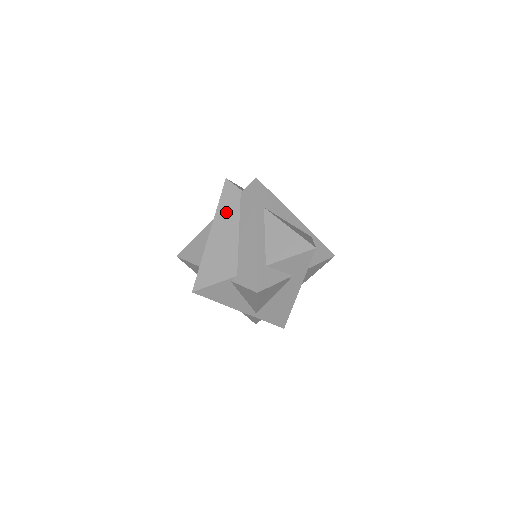
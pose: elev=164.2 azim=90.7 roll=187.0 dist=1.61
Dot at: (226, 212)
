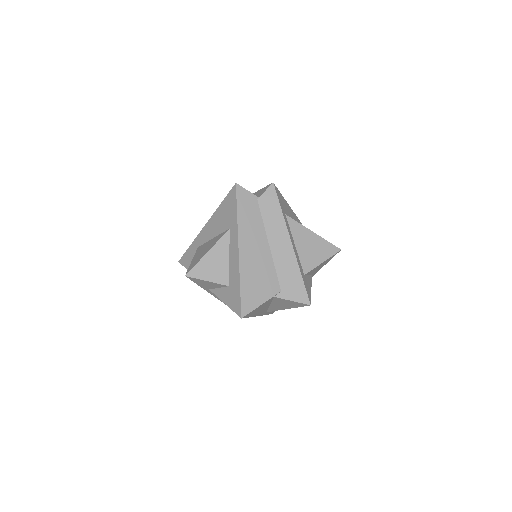
Dot at: (249, 224)
